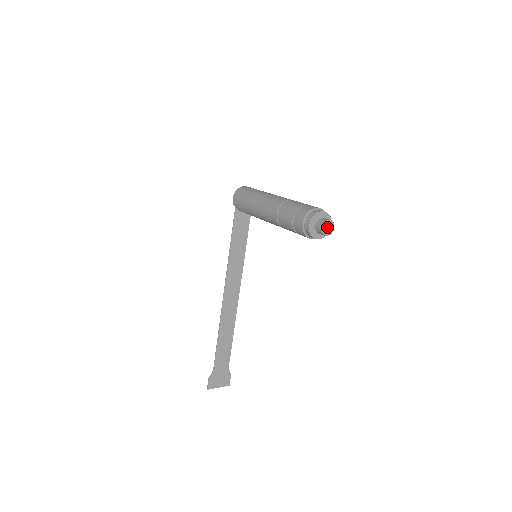
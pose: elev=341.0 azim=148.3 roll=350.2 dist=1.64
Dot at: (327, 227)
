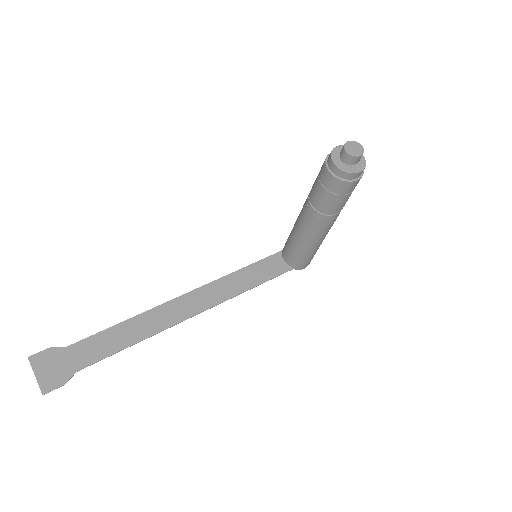
Dot at: (354, 147)
